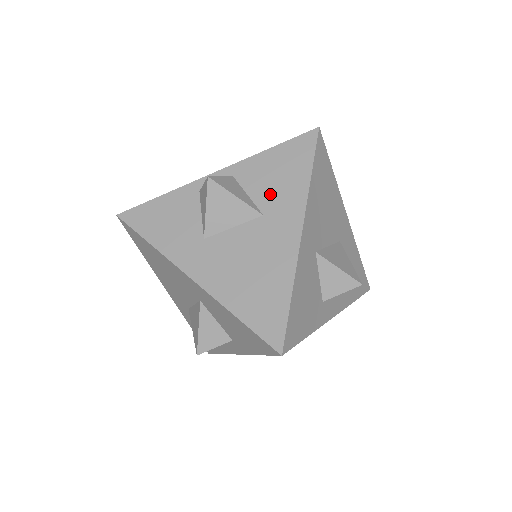
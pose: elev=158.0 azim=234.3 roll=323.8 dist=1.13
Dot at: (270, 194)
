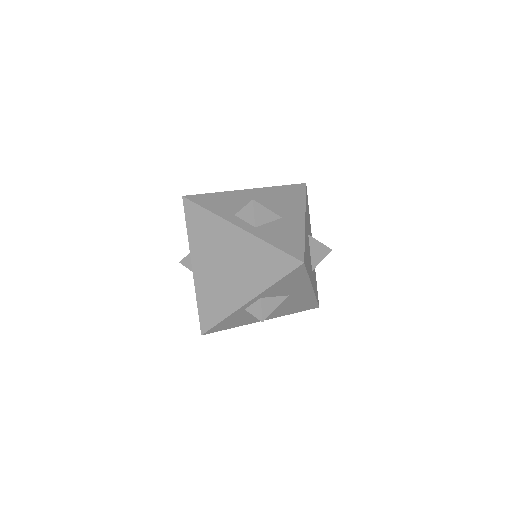
Dot at: (288, 291)
